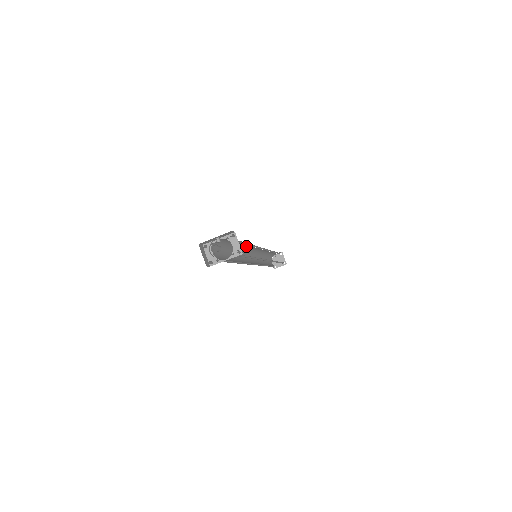
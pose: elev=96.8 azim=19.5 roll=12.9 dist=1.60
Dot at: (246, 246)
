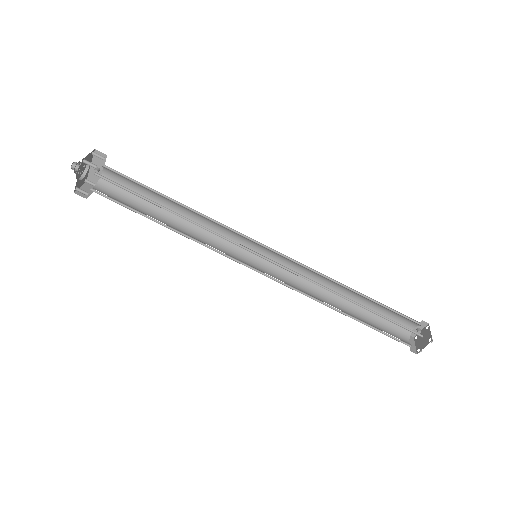
Dot at: (218, 229)
